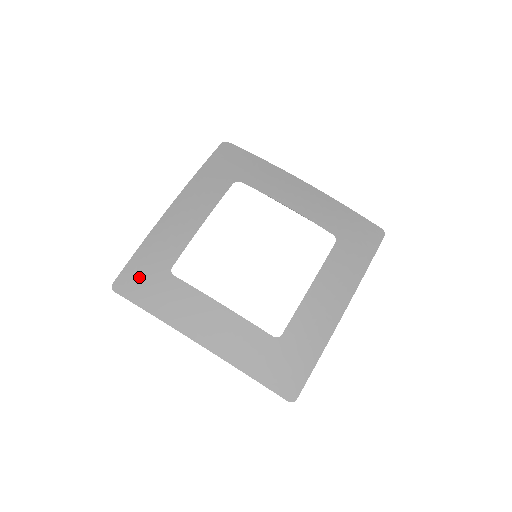
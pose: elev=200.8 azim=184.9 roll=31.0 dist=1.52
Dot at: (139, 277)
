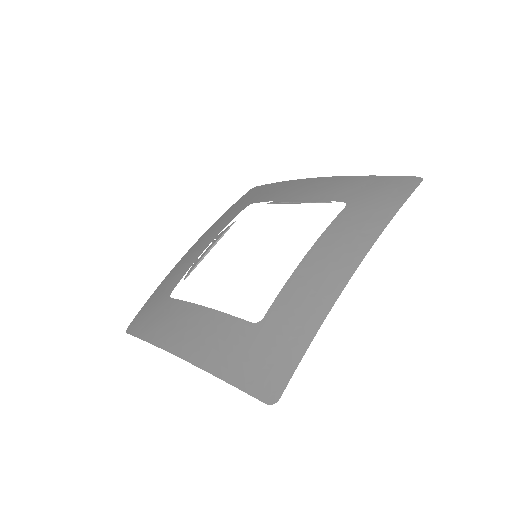
Dot at: (146, 312)
